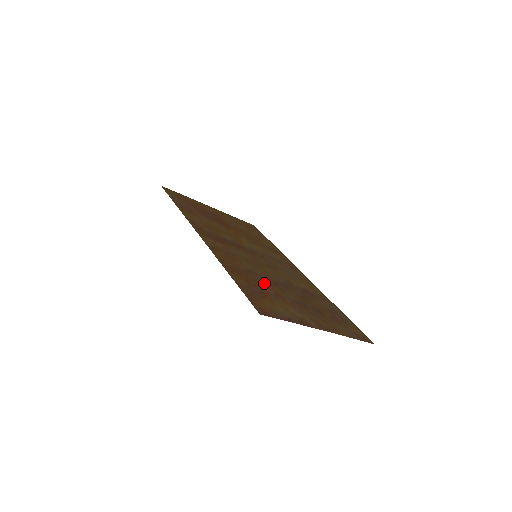
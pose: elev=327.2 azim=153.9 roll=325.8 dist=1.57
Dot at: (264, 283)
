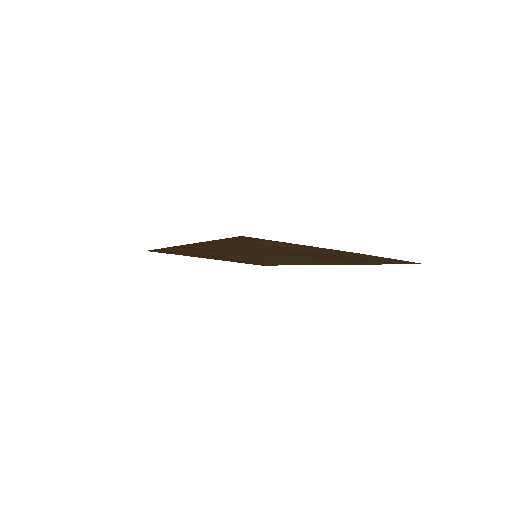
Dot at: (259, 249)
